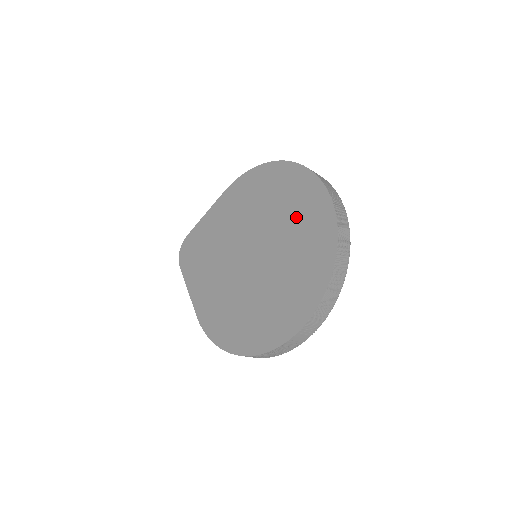
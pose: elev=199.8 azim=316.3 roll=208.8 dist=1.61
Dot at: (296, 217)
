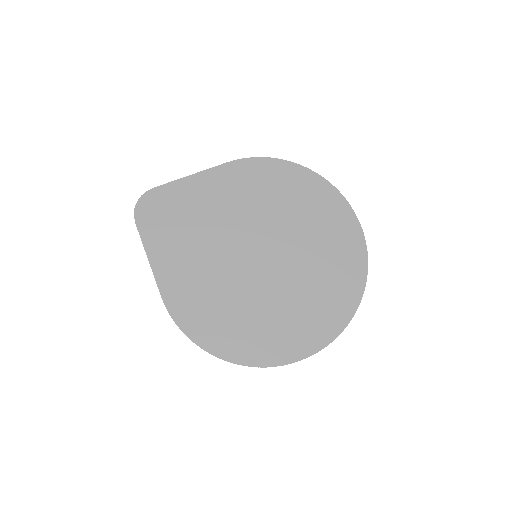
Dot at: (324, 242)
